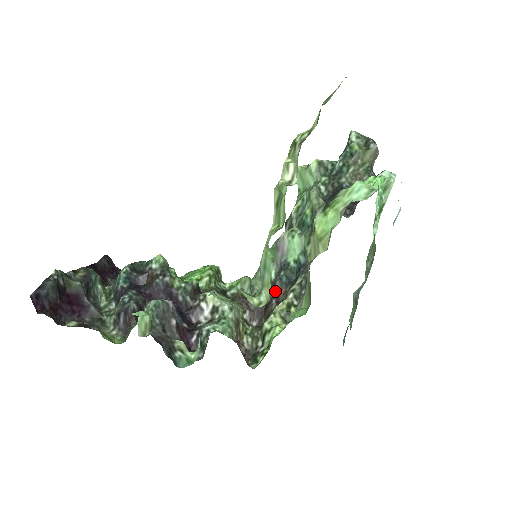
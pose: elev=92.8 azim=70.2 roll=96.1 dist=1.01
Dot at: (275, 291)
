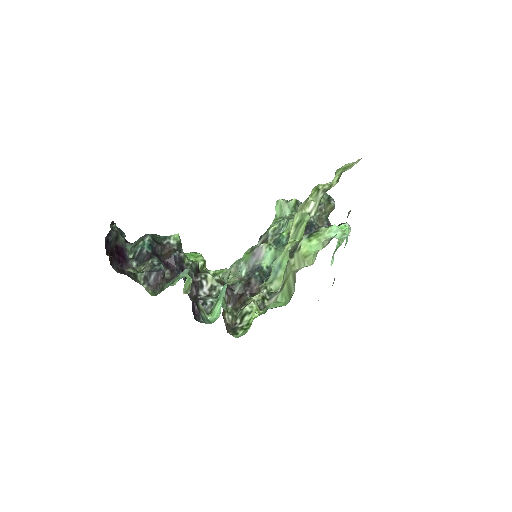
Dot at: (250, 285)
